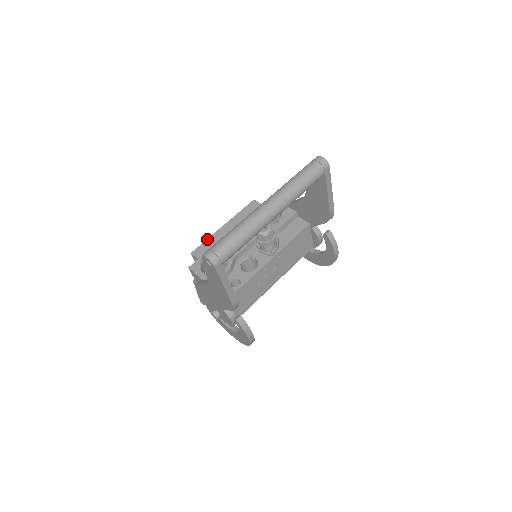
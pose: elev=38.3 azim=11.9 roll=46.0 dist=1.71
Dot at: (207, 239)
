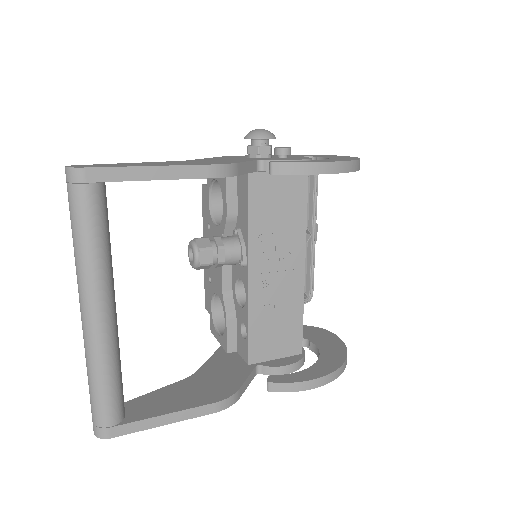
Dot at: (204, 279)
